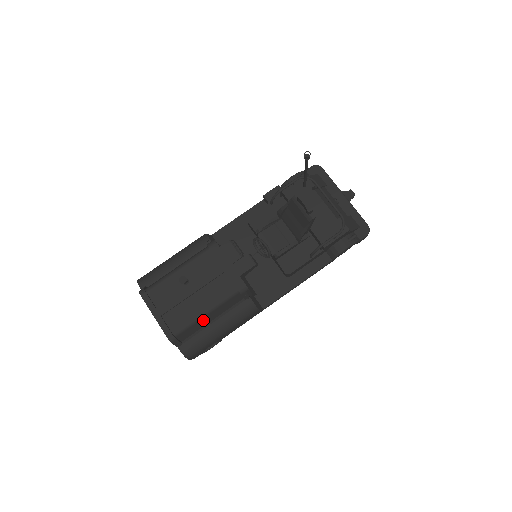
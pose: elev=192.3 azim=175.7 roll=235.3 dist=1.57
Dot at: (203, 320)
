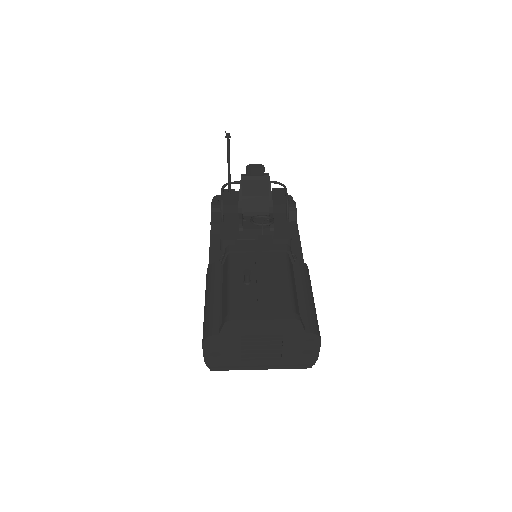
Dot at: (294, 292)
